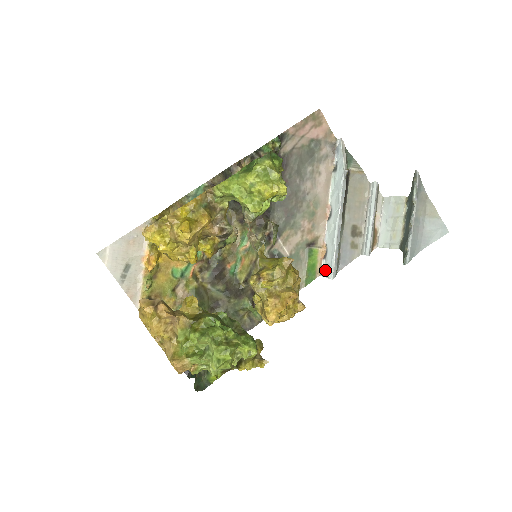
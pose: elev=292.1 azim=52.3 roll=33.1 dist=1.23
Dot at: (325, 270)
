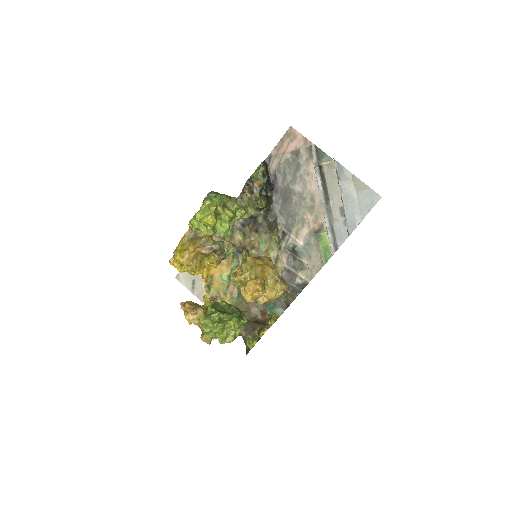
Dot at: occluded
